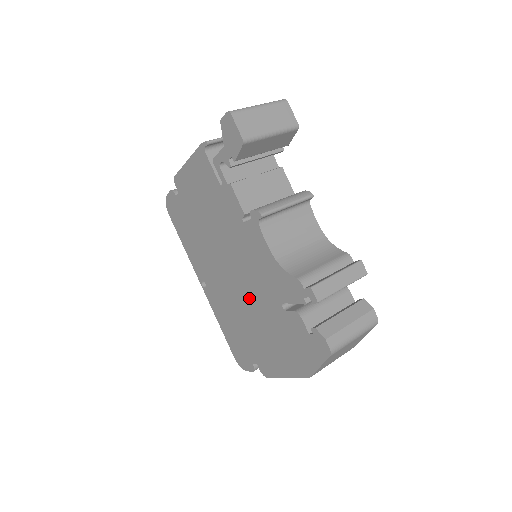
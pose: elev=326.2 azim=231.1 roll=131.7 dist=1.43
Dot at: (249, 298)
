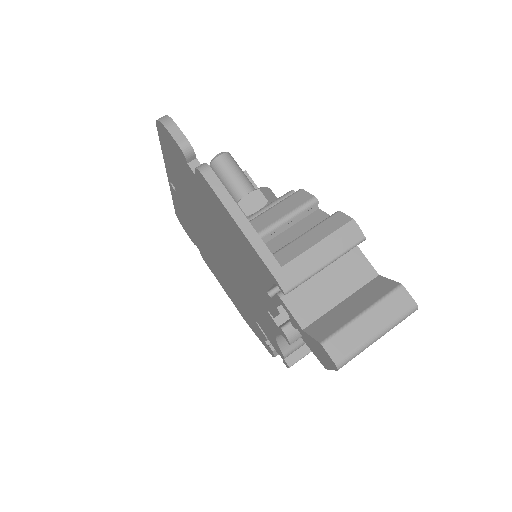
Dot at: (227, 274)
